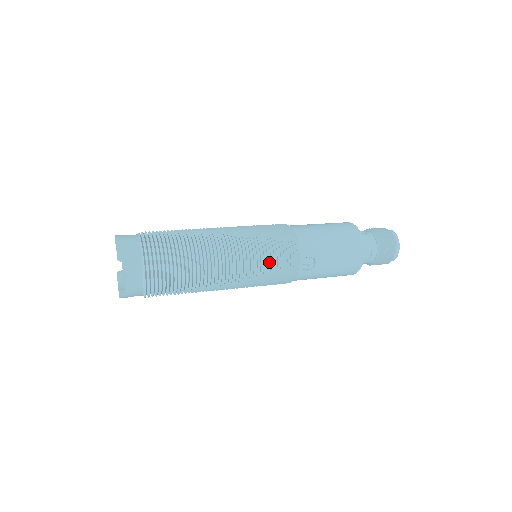
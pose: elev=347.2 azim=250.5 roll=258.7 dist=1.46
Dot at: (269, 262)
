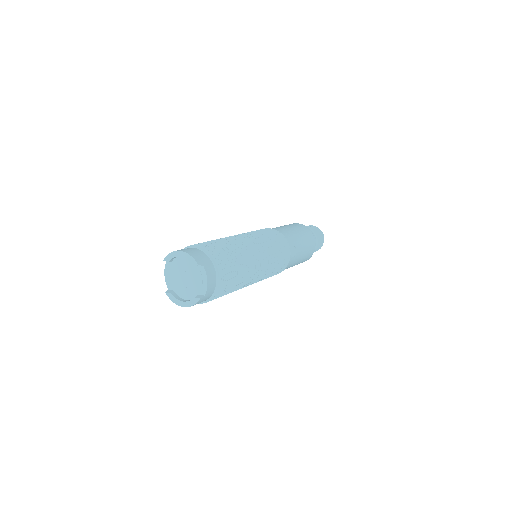
Dot at: (277, 253)
